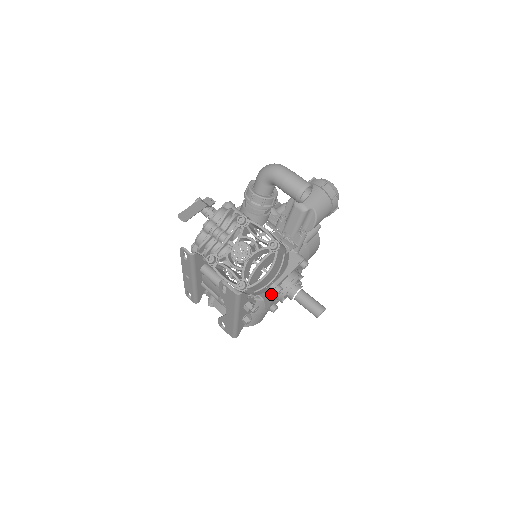
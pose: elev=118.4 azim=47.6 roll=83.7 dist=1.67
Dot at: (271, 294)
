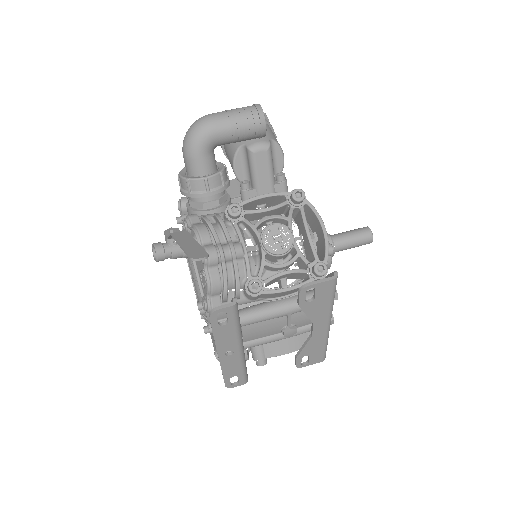
Dot at: occluded
